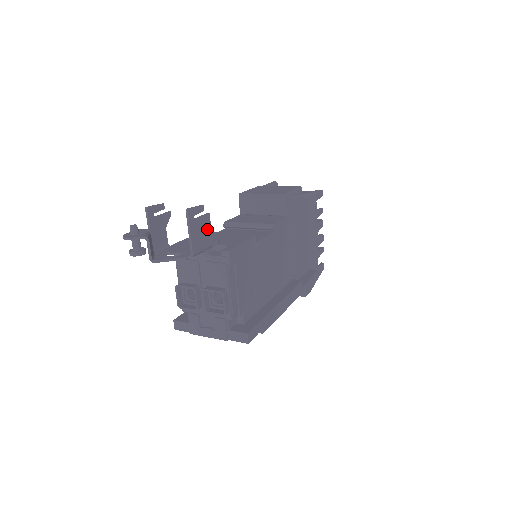
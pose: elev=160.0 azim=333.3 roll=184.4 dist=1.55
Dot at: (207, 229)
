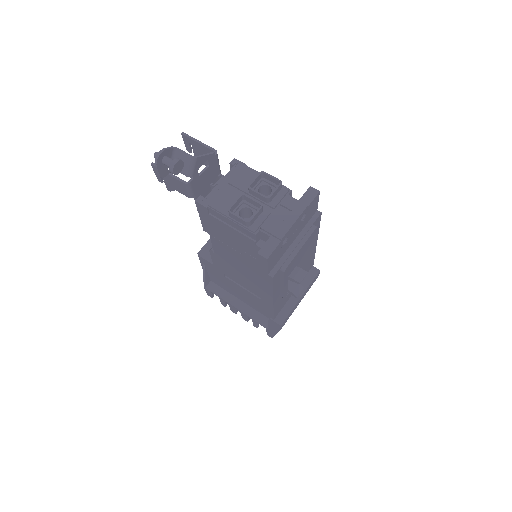
Dot at: (206, 161)
